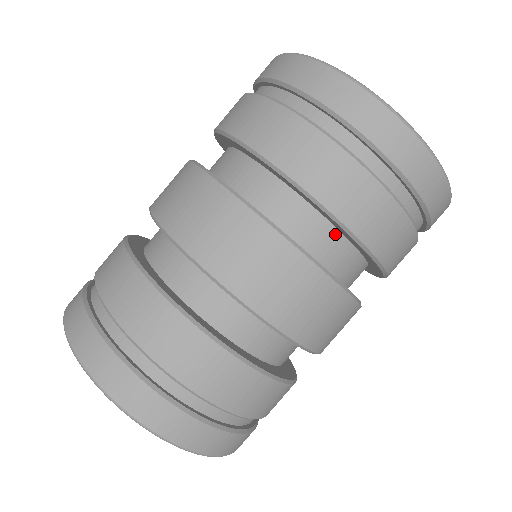
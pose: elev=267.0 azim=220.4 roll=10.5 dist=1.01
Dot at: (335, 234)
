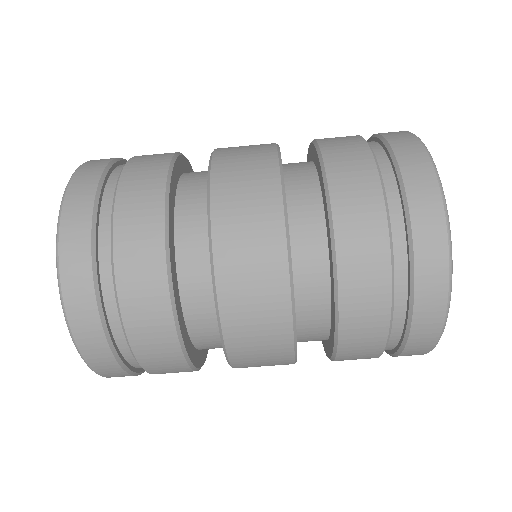
Dot at: (324, 265)
